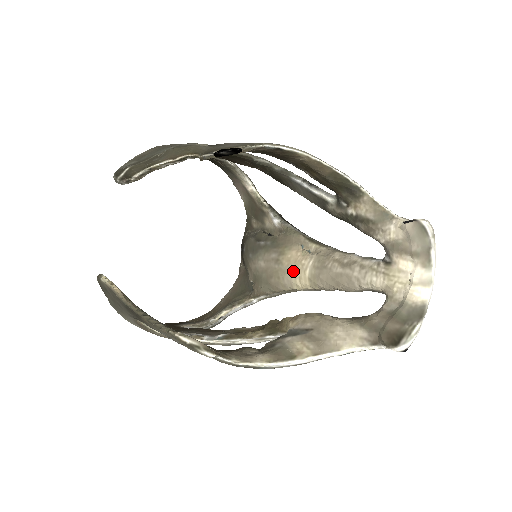
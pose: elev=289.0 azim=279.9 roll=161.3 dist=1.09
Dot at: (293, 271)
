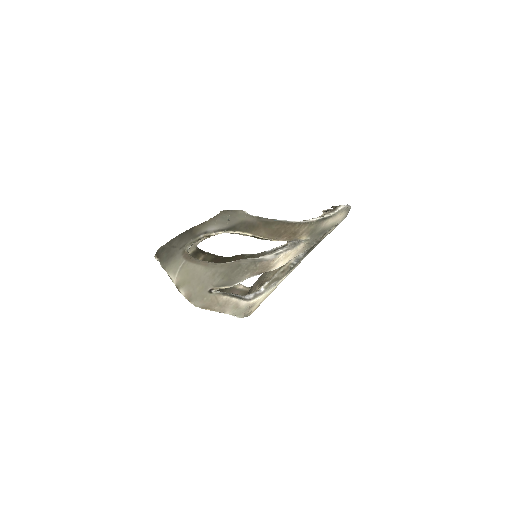
Dot at: occluded
